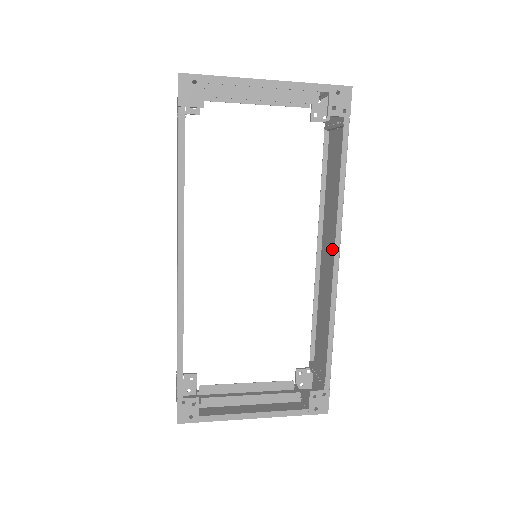
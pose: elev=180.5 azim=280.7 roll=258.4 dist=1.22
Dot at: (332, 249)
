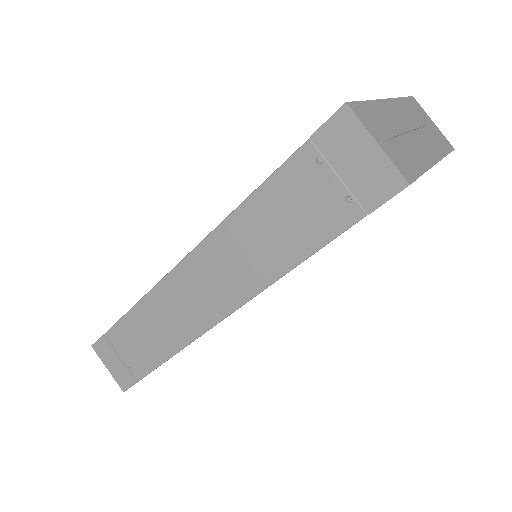
Dot at: occluded
